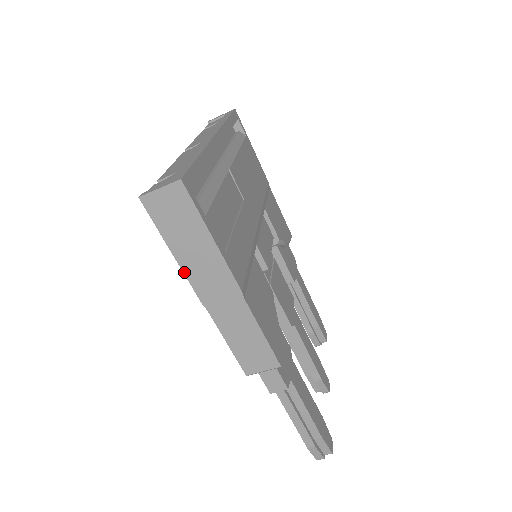
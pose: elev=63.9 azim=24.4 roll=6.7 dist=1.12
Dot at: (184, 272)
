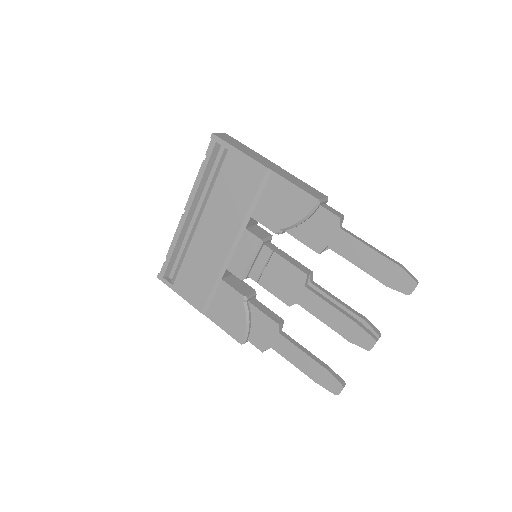
Dot at: (249, 156)
